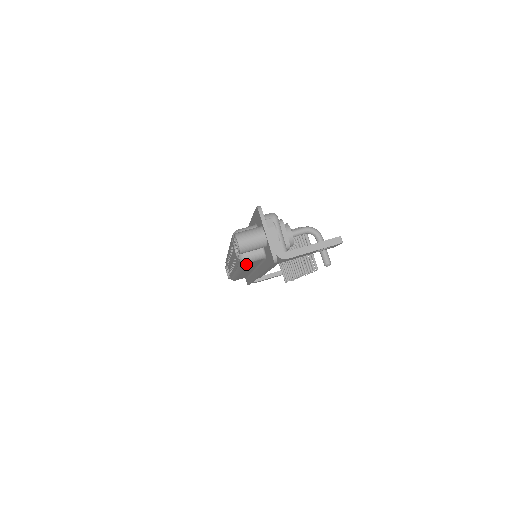
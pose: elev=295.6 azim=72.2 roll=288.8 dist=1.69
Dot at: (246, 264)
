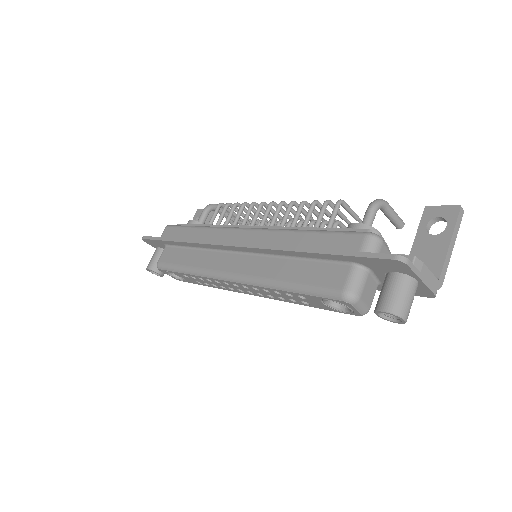
Dot at: occluded
